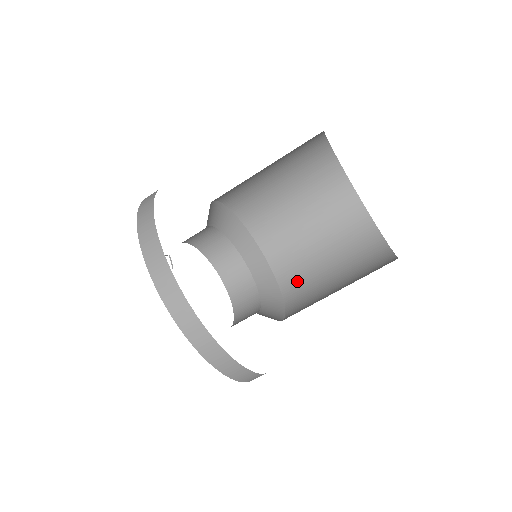
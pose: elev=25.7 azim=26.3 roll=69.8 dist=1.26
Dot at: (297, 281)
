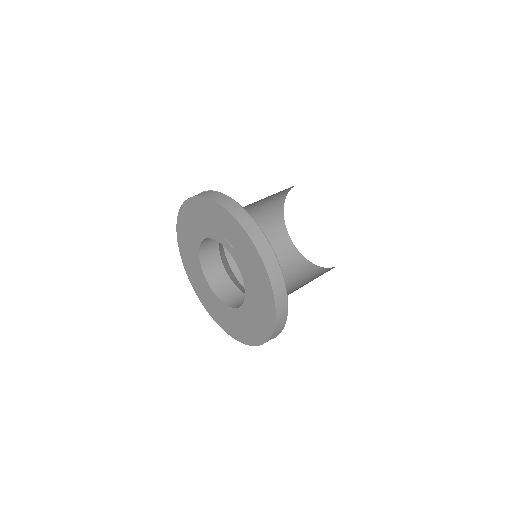
Dot at: occluded
